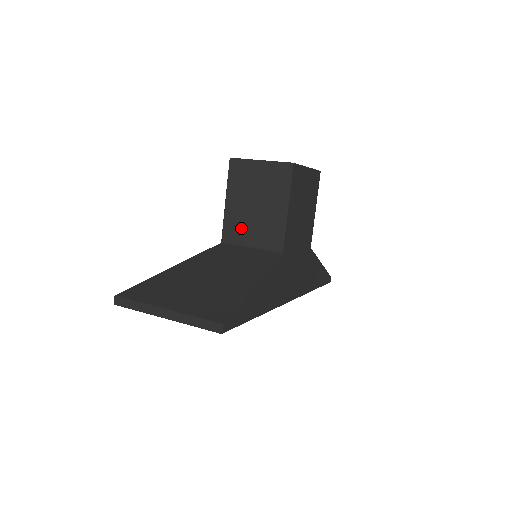
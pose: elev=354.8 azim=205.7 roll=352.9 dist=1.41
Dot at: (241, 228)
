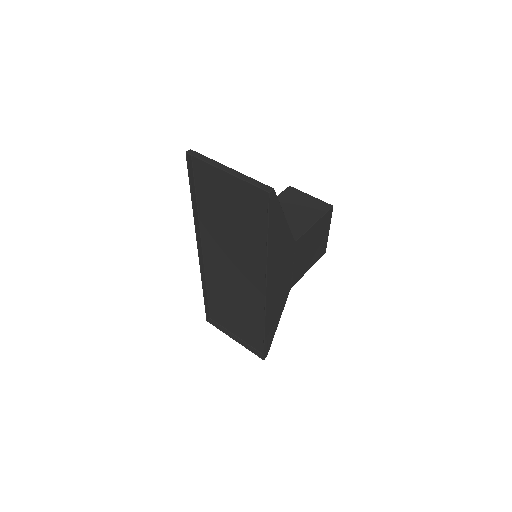
Dot at: occluded
